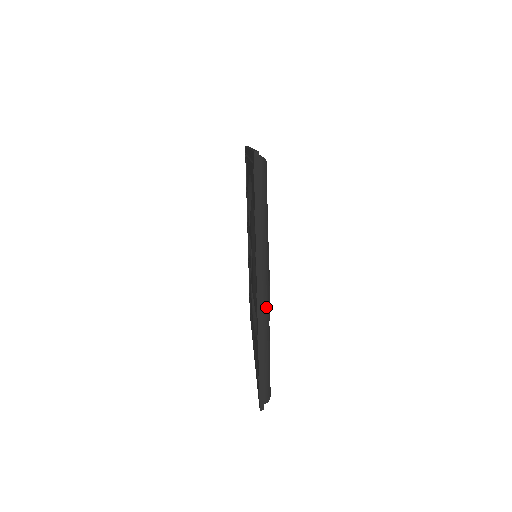
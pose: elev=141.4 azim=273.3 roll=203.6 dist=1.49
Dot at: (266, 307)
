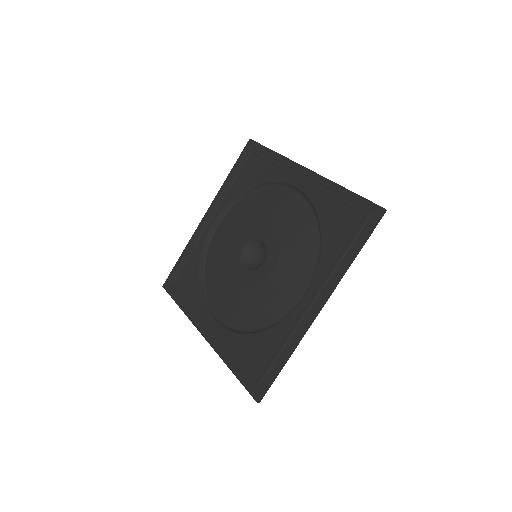
Dot at: occluded
